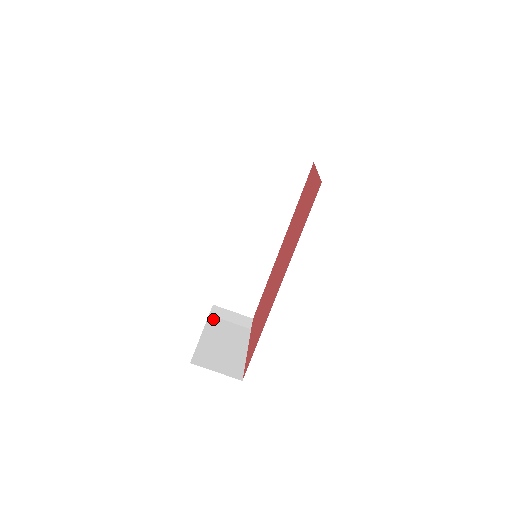
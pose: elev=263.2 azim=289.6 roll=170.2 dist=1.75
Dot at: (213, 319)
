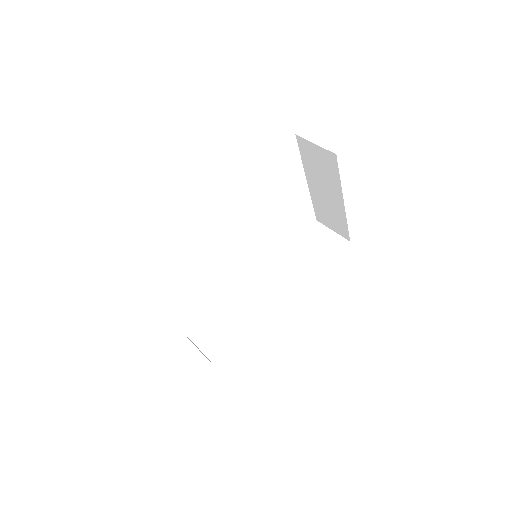
Dot at: occluded
